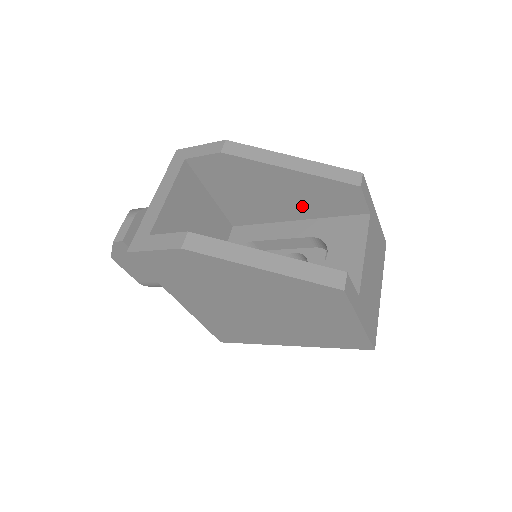
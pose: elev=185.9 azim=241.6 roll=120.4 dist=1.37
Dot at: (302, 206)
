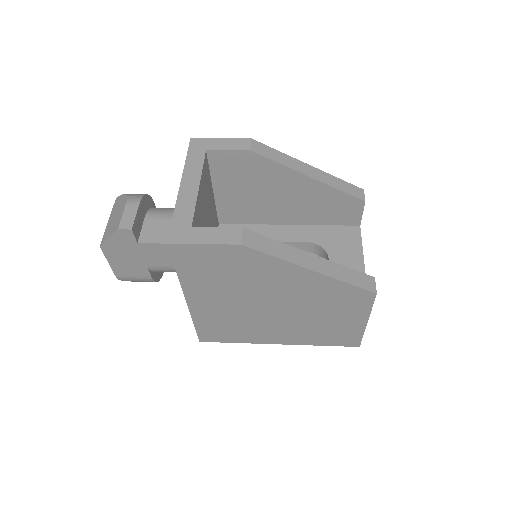
Dot at: (302, 212)
